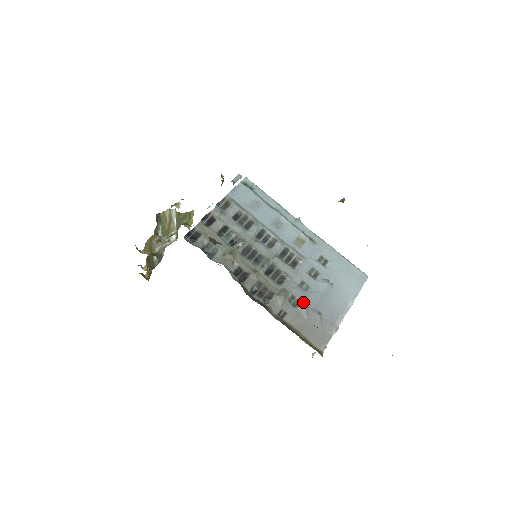
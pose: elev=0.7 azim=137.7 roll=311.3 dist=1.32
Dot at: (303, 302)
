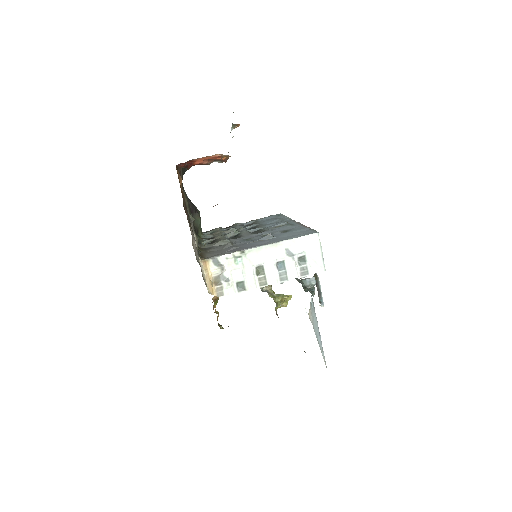
Dot at: (233, 244)
